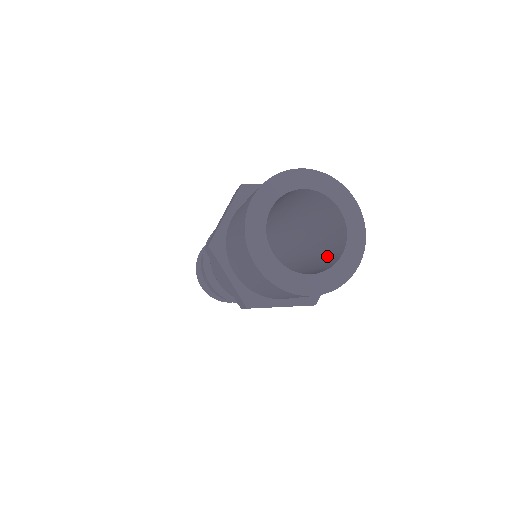
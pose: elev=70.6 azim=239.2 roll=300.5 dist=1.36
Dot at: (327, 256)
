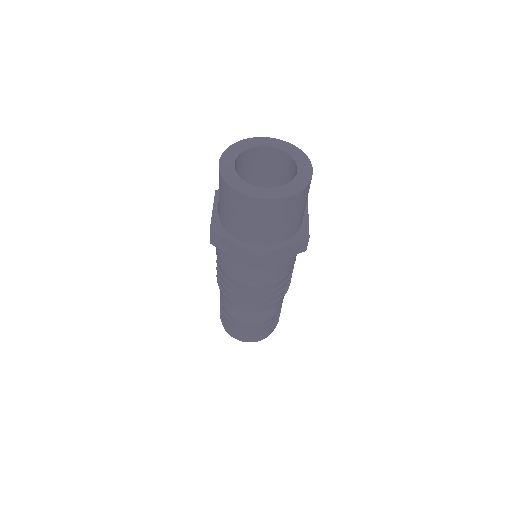
Dot at: occluded
